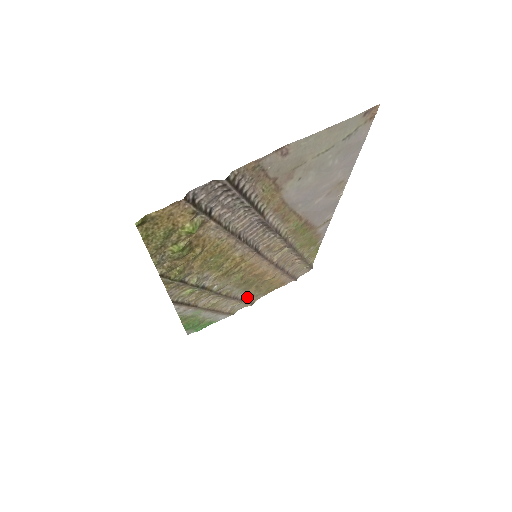
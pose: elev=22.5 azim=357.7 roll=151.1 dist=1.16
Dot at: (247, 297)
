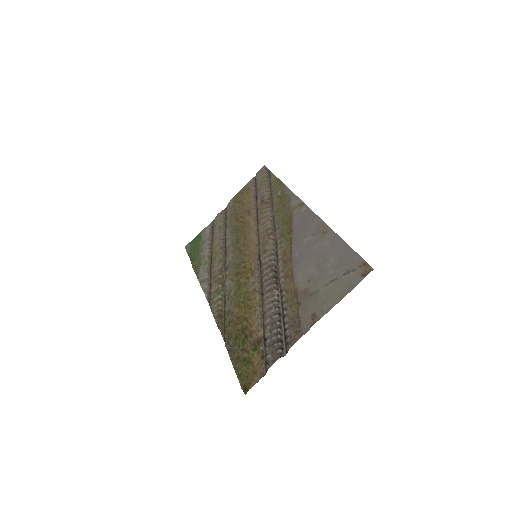
Dot at: (228, 221)
